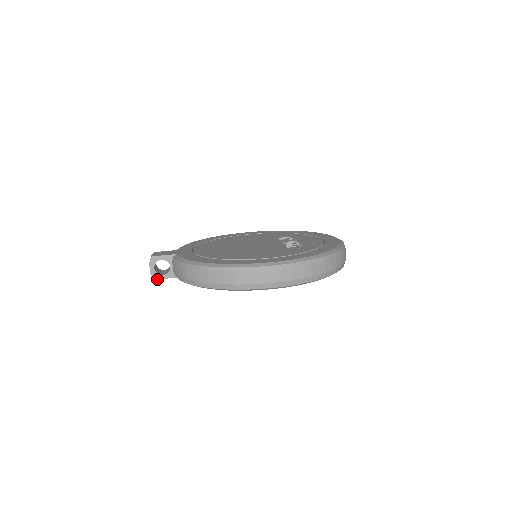
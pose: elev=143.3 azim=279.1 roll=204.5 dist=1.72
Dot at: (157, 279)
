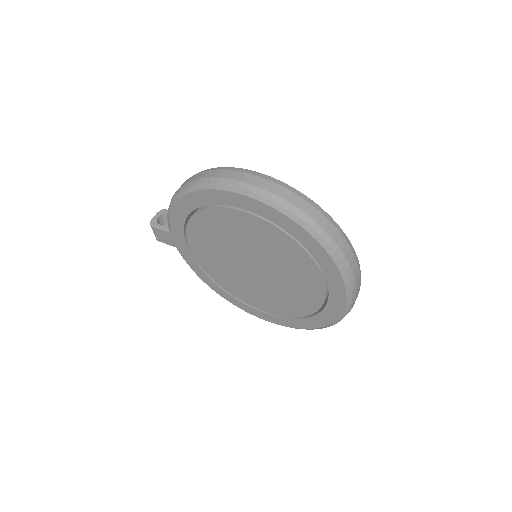
Dot at: (152, 226)
